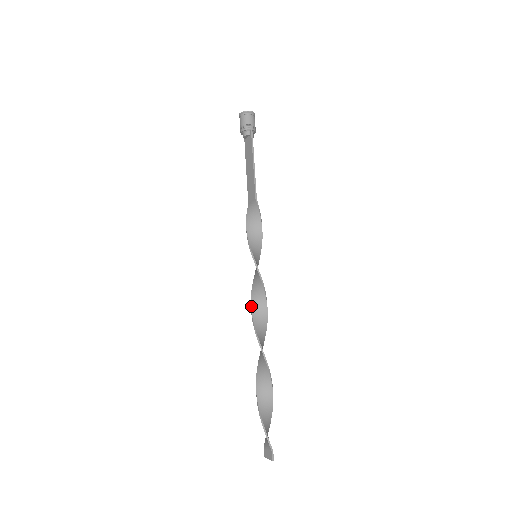
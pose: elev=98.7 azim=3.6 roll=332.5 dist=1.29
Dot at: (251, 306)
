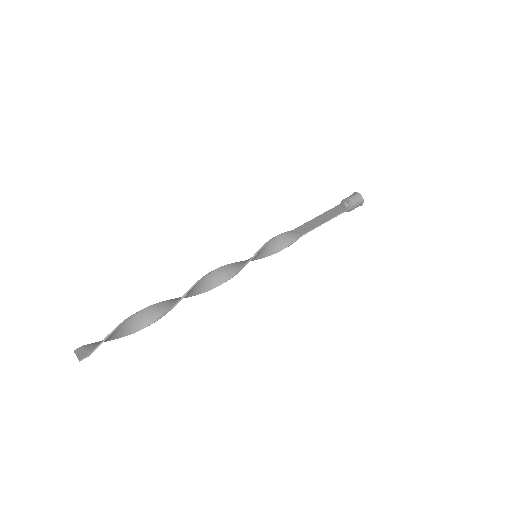
Dot at: (213, 271)
